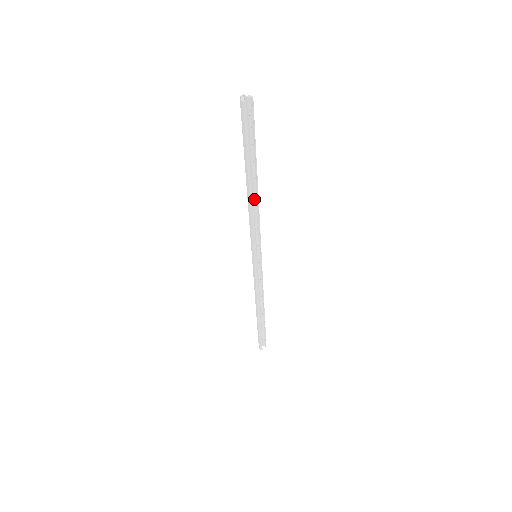
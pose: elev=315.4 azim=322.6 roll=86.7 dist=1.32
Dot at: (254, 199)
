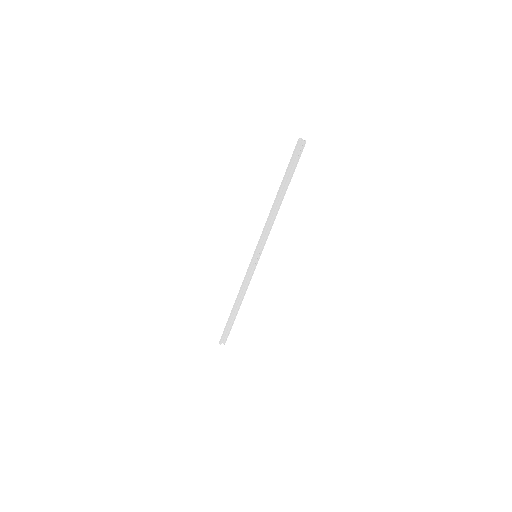
Dot at: (275, 210)
